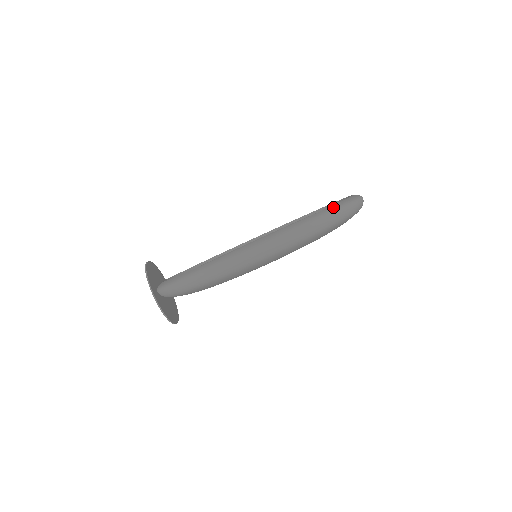
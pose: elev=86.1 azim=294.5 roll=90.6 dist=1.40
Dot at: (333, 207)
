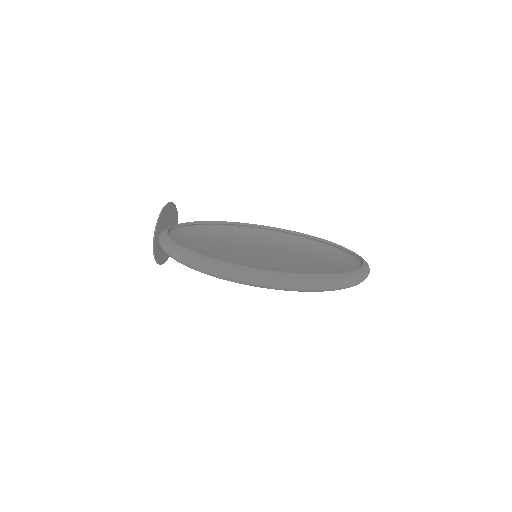
Dot at: (329, 277)
